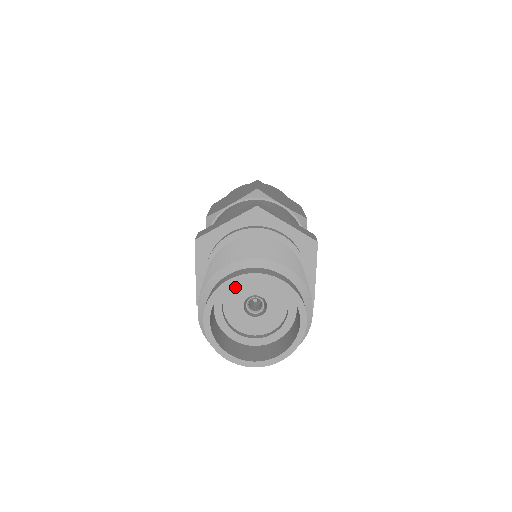
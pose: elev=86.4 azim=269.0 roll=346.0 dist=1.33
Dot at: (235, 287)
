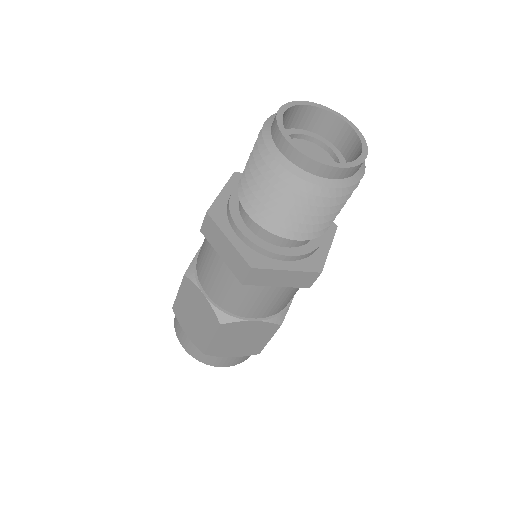
Dot at: (296, 141)
